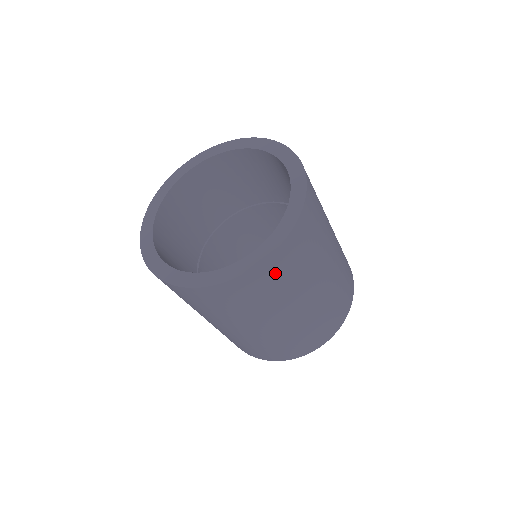
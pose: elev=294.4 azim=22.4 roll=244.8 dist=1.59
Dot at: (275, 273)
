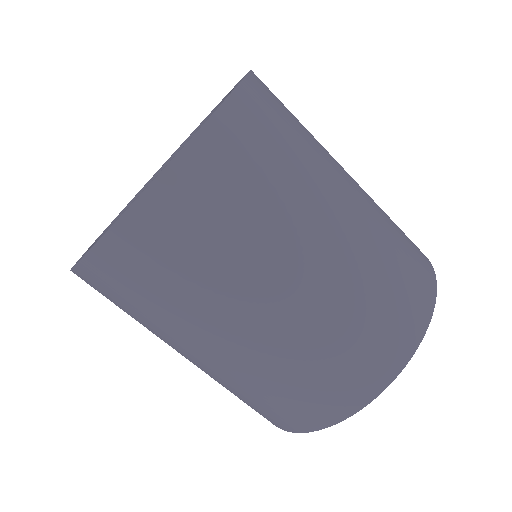
Dot at: (224, 172)
